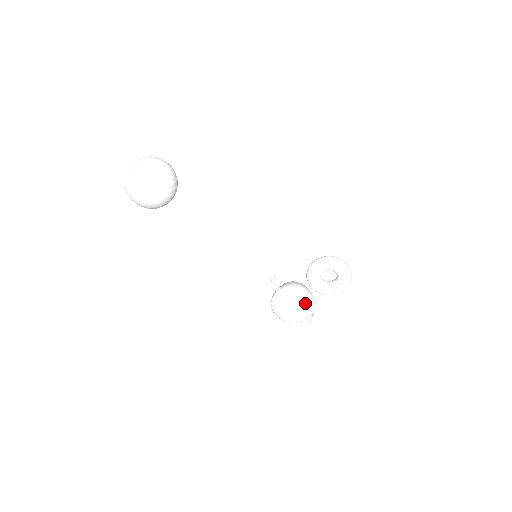
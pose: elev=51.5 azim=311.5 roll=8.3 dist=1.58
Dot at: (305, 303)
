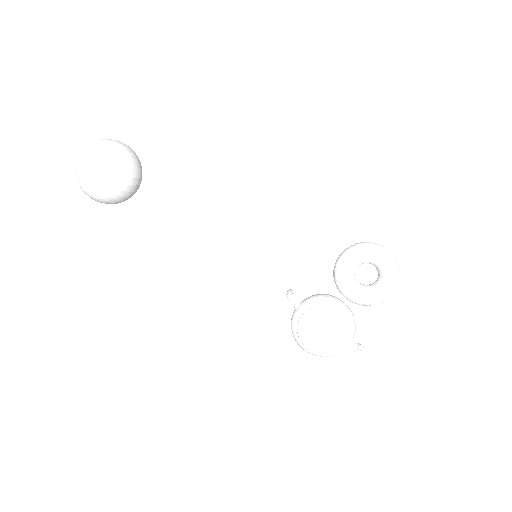
Dot at: (337, 315)
